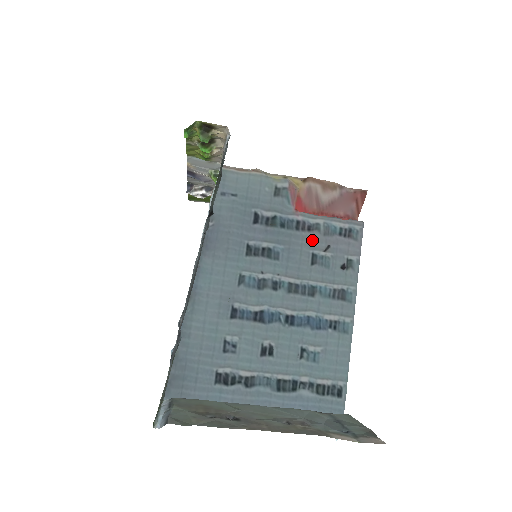
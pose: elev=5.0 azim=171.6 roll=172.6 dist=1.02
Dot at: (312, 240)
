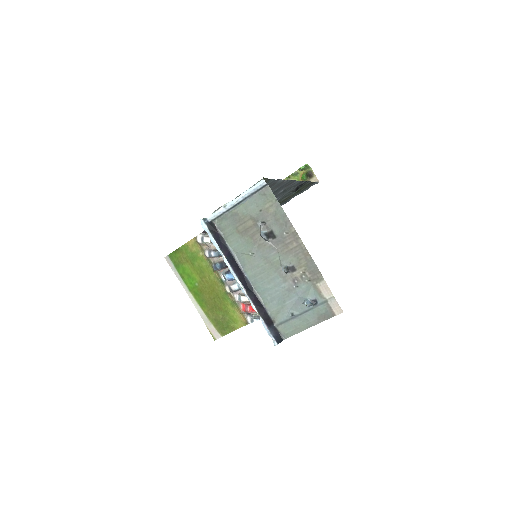
Dot at: occluded
